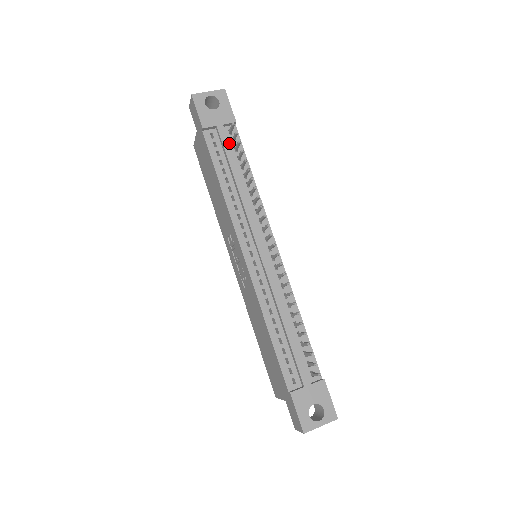
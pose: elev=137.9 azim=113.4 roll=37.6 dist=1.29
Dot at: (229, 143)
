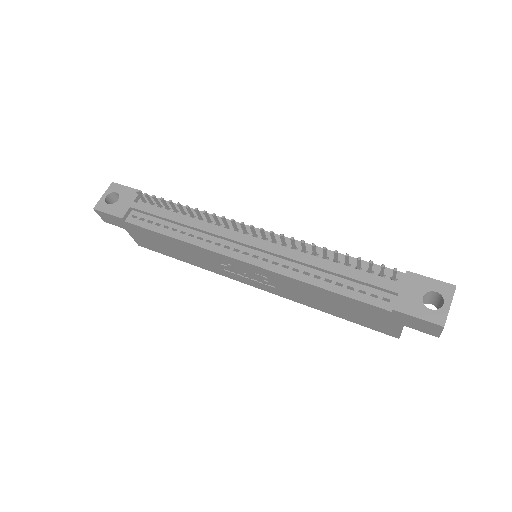
Dot at: (151, 208)
